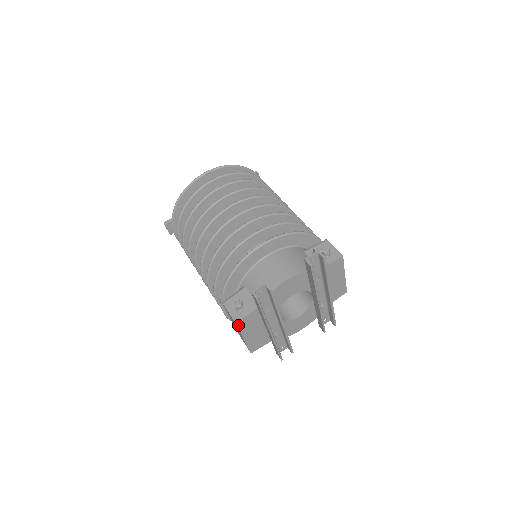
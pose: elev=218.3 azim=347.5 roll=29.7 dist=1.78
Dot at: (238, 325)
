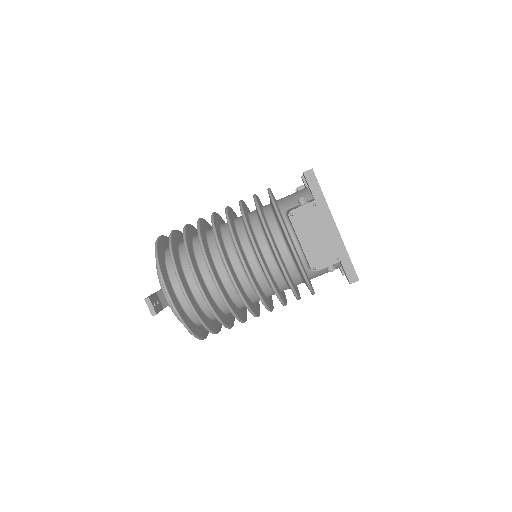
Dot at: (318, 206)
